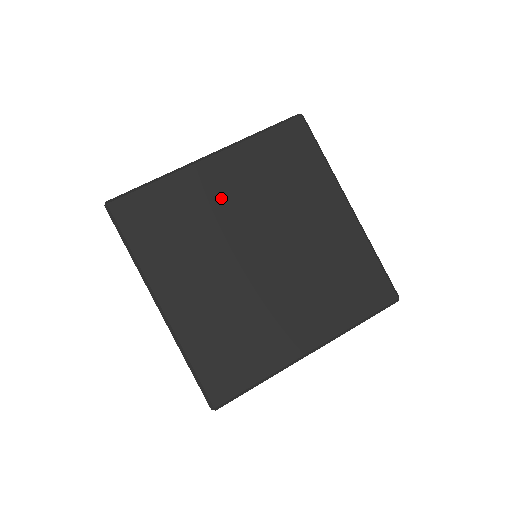
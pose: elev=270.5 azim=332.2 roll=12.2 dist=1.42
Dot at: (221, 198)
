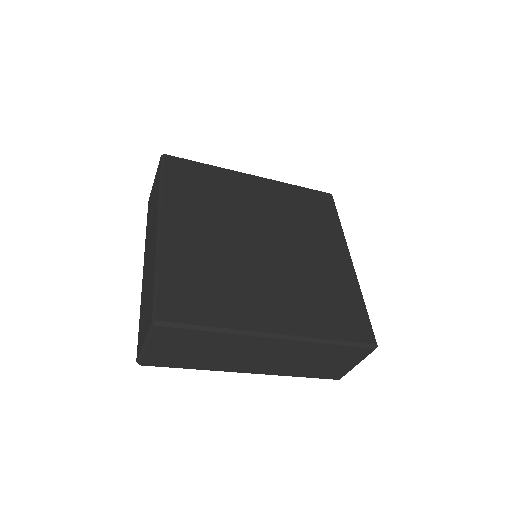
Dot at: (250, 198)
